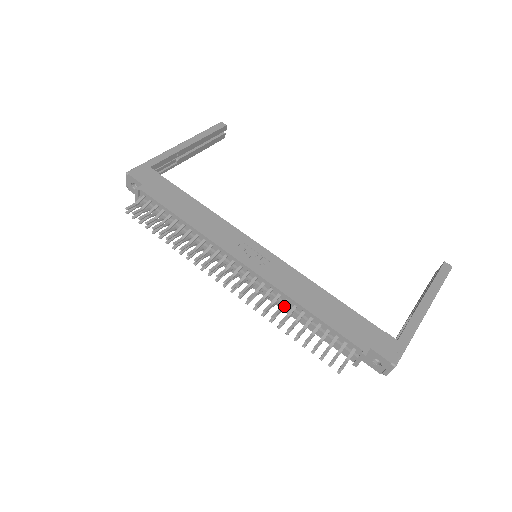
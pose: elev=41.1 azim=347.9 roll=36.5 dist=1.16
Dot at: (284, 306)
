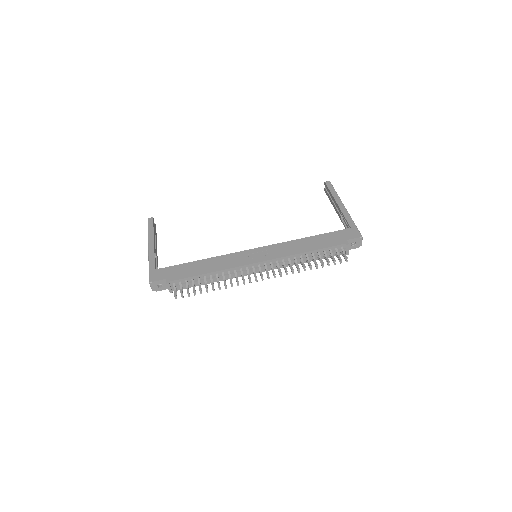
Dot at: (296, 261)
